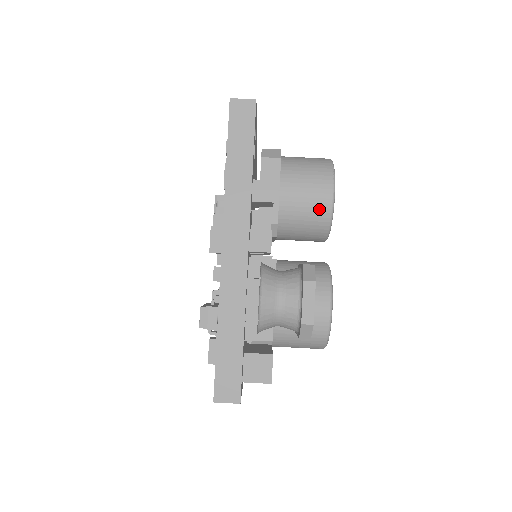
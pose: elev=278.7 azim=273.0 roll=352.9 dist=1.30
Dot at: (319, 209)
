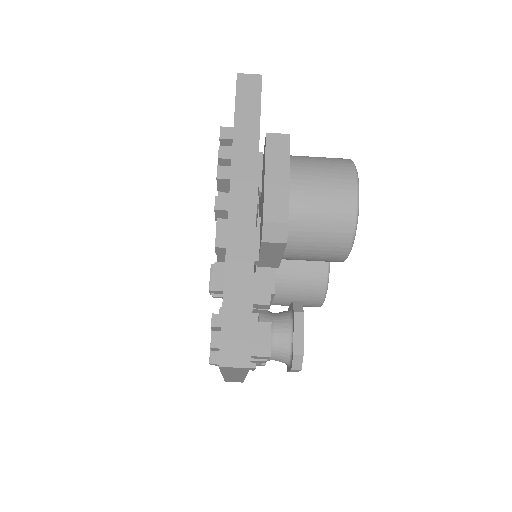
Dot at: (326, 261)
